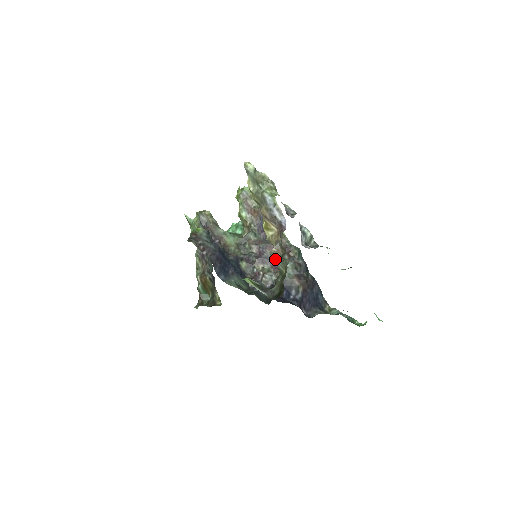
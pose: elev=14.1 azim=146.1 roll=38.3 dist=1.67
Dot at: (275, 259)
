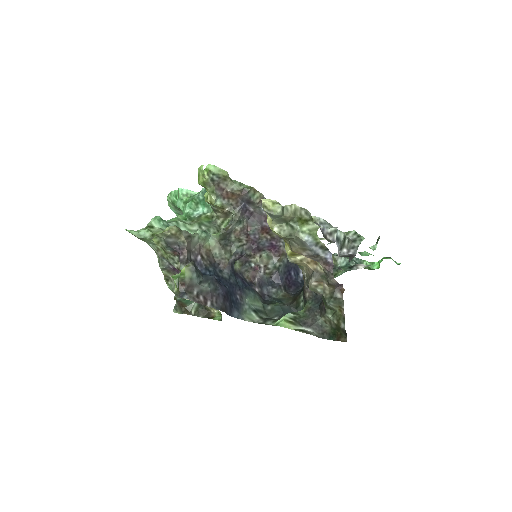
Dot at: (317, 293)
